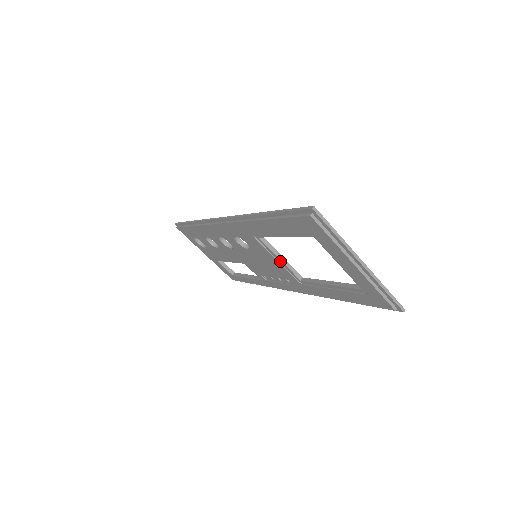
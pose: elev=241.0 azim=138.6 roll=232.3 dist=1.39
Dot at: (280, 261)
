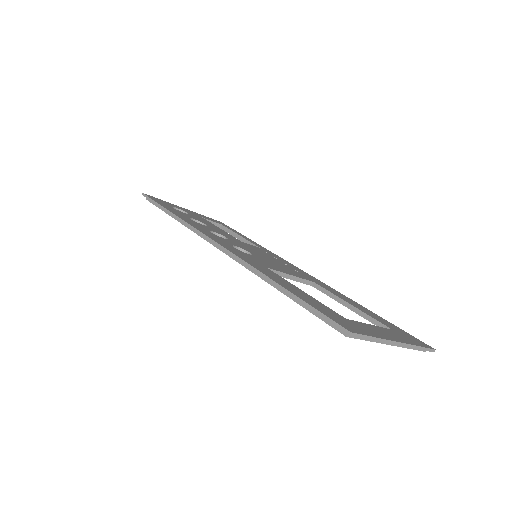
Dot at: occluded
